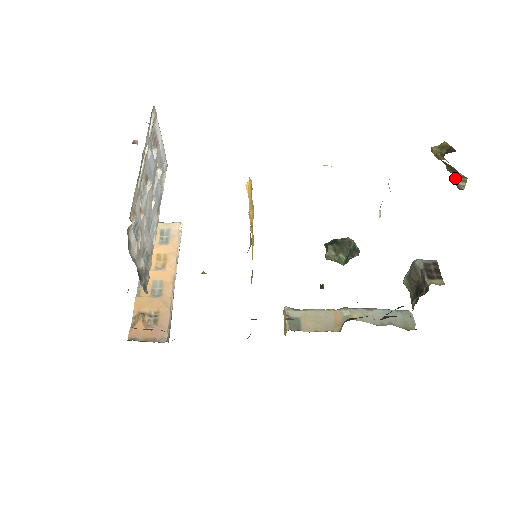
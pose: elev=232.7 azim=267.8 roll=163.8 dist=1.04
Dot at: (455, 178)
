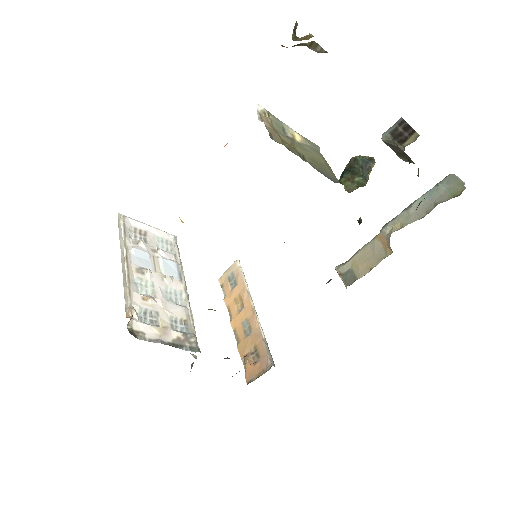
Dot at: occluded
